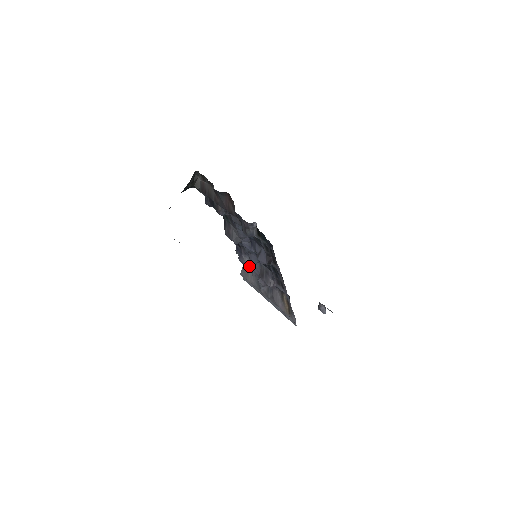
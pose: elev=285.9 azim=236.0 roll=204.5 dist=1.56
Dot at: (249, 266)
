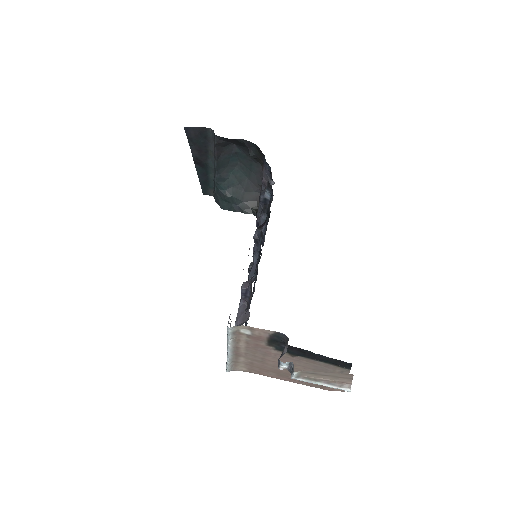
Dot at: occluded
